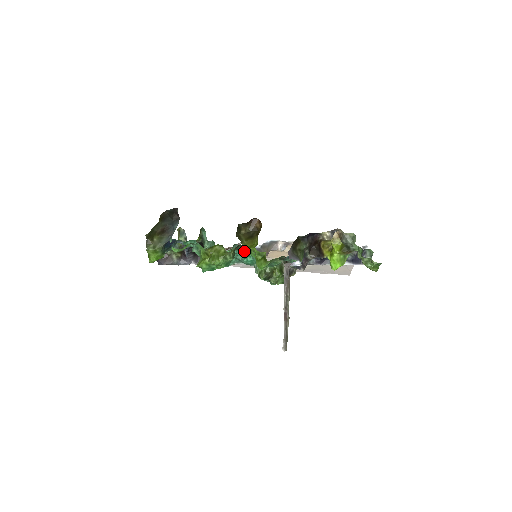
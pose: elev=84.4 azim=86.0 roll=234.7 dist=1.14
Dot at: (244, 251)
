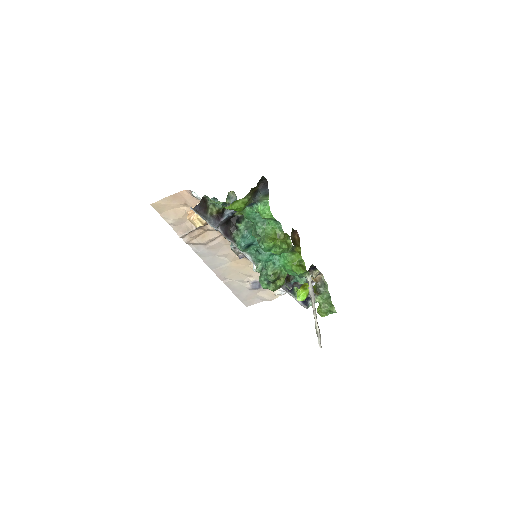
Dot at: occluded
